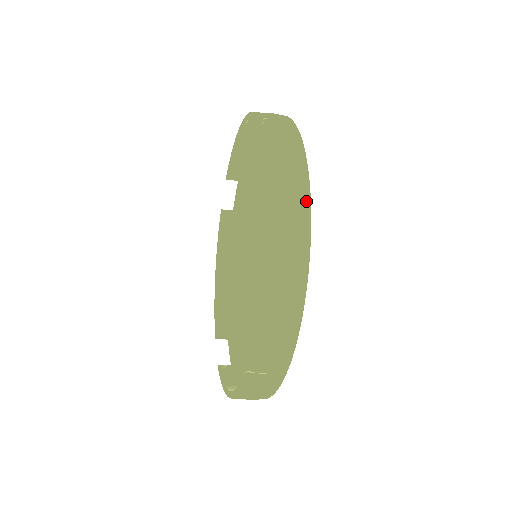
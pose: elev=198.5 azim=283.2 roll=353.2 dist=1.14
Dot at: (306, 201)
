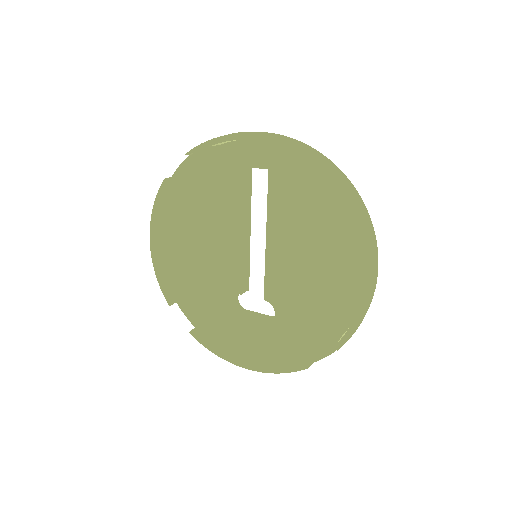
Dot at: occluded
